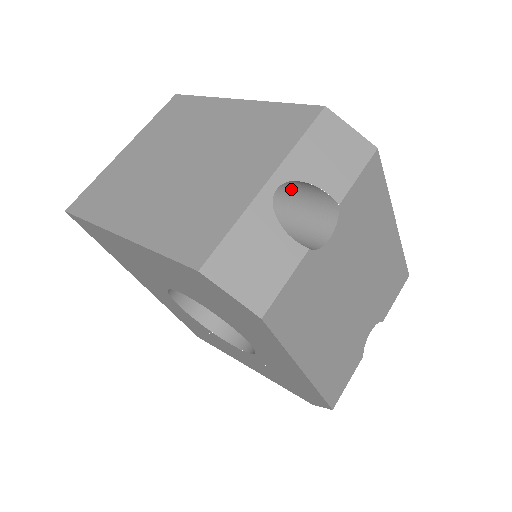
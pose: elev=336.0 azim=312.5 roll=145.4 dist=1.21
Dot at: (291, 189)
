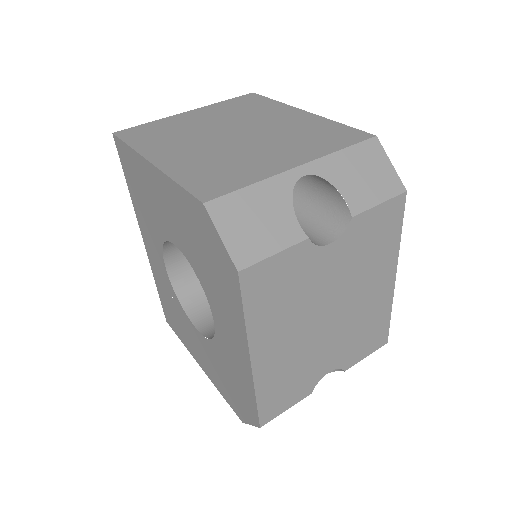
Dot at: (316, 192)
